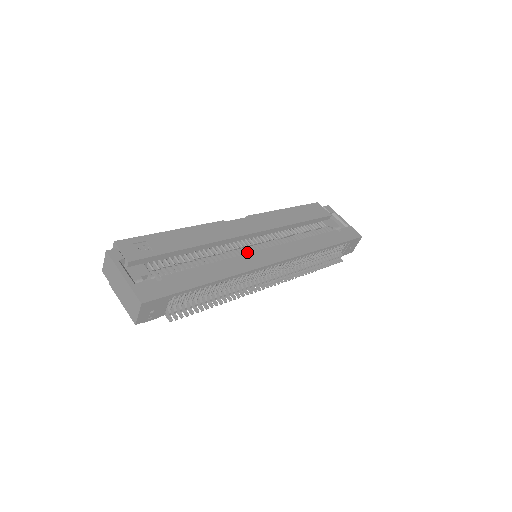
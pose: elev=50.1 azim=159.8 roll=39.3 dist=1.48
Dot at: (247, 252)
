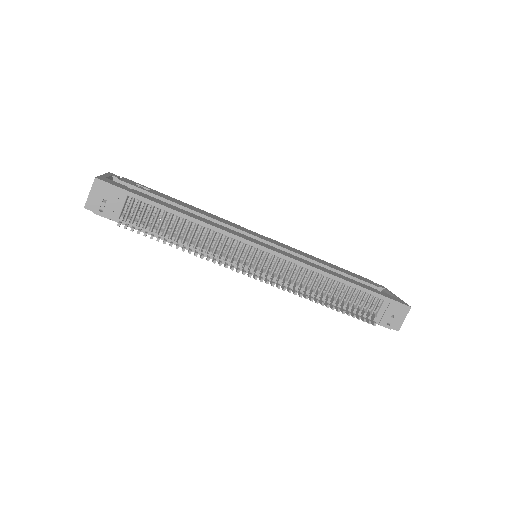
Dot at: occluded
